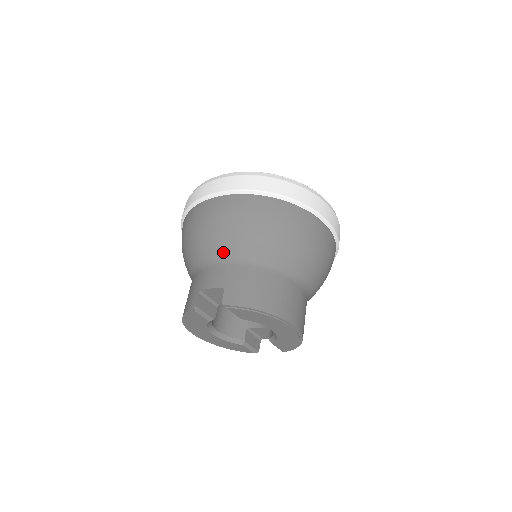
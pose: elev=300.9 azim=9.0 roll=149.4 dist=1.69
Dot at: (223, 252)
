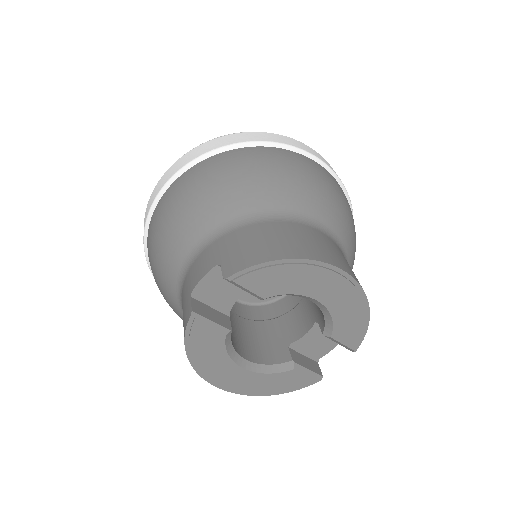
Dot at: (201, 233)
